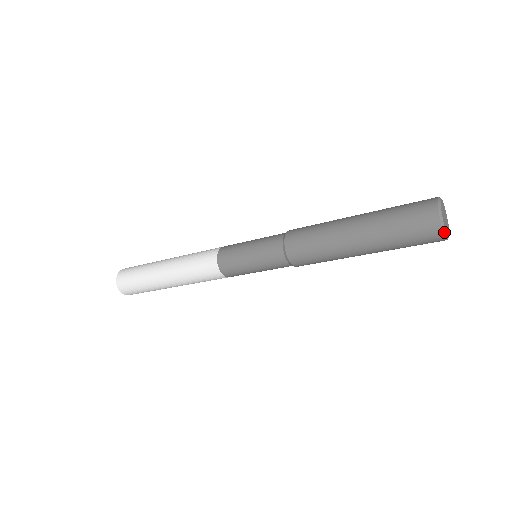
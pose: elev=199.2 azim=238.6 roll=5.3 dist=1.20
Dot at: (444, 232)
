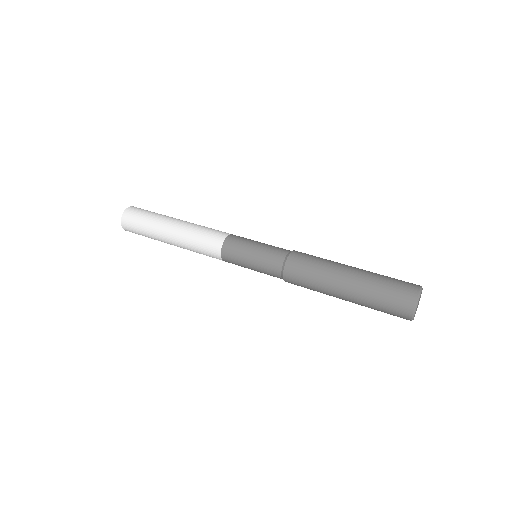
Dot at: occluded
